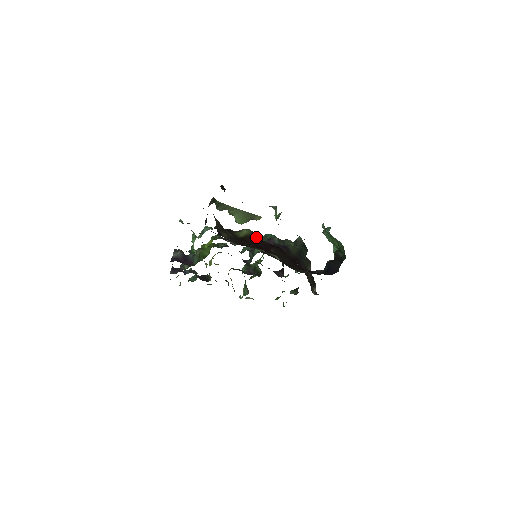
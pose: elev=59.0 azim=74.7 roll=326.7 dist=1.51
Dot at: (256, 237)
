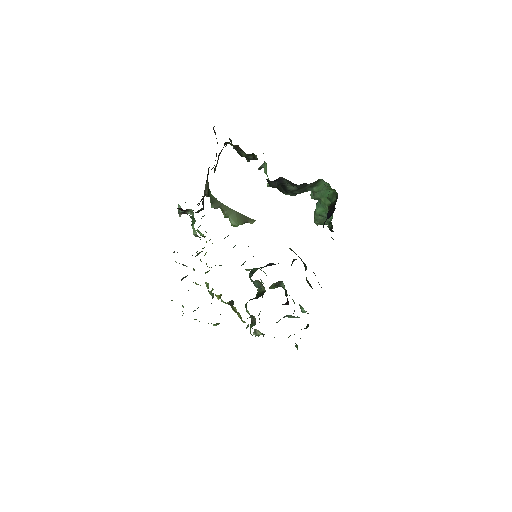
Dot at: occluded
